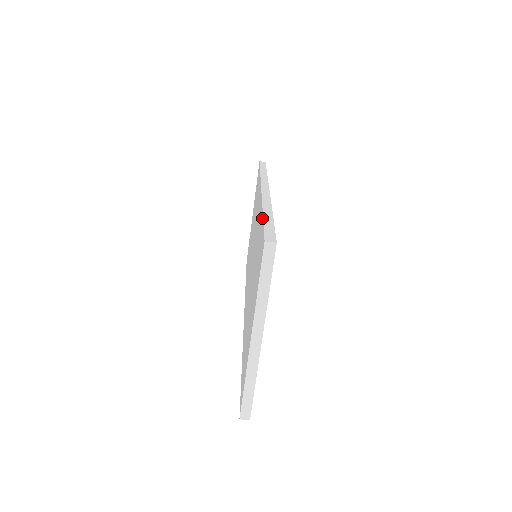
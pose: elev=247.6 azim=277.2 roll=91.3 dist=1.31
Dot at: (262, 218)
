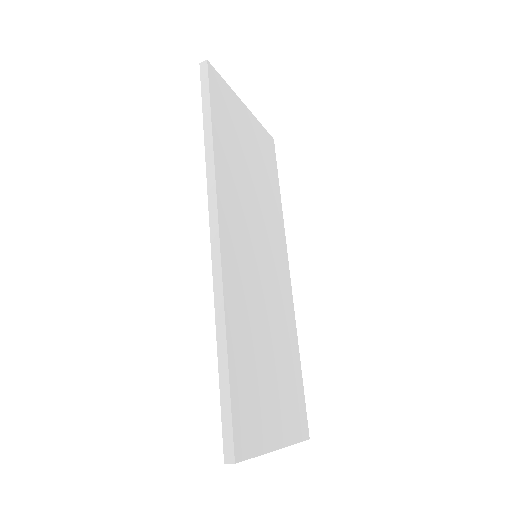
Dot at: (219, 368)
